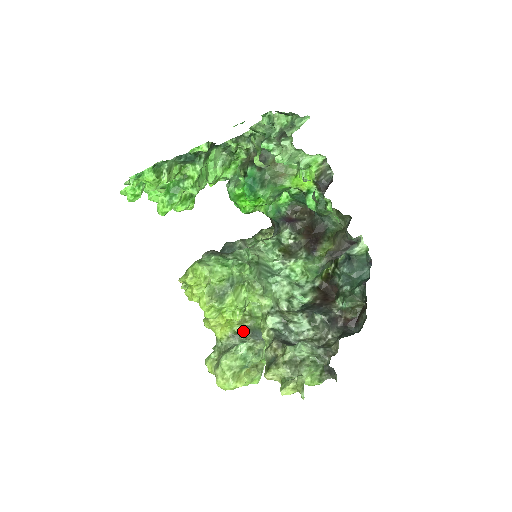
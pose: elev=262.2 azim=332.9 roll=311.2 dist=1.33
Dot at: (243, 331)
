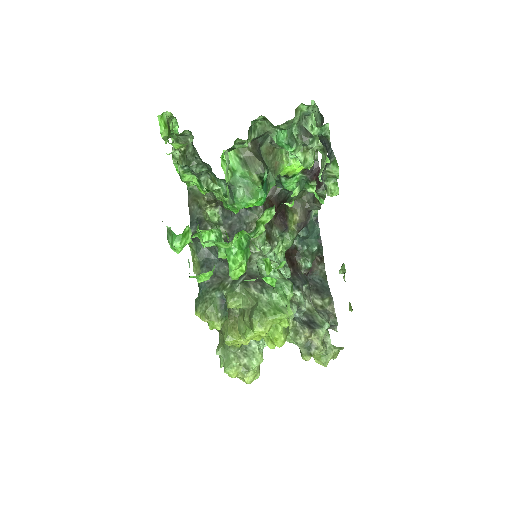
Dot at: occluded
